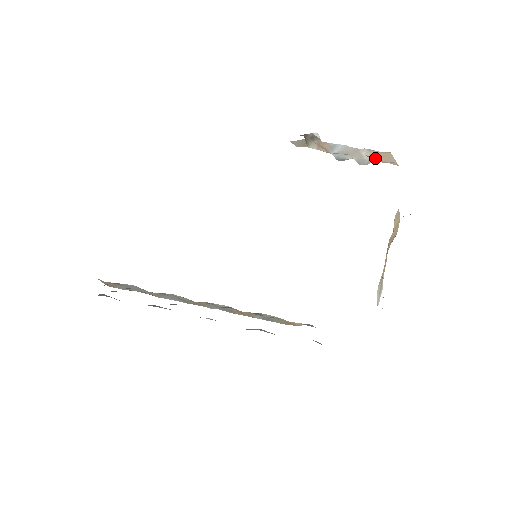
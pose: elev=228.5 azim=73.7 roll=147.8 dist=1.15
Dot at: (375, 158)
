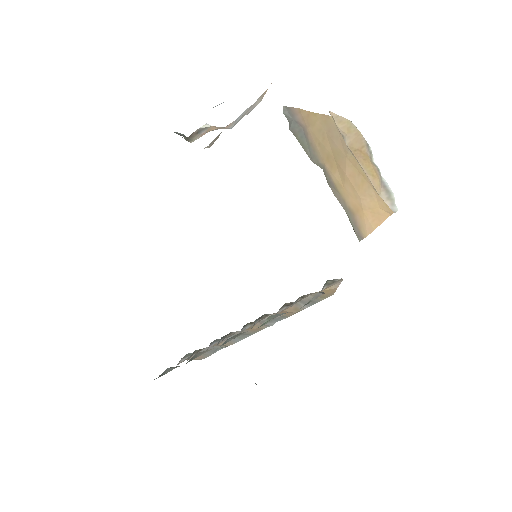
Dot at: occluded
